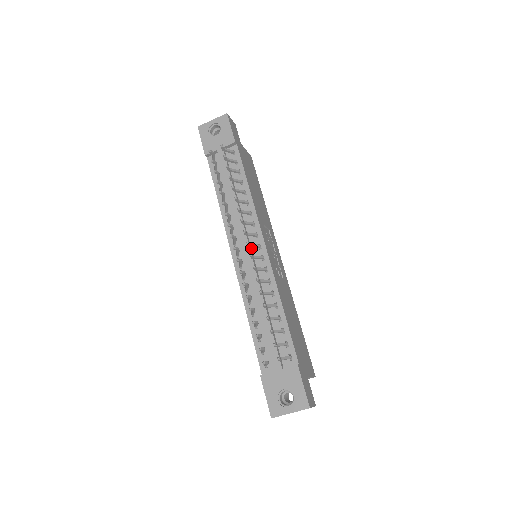
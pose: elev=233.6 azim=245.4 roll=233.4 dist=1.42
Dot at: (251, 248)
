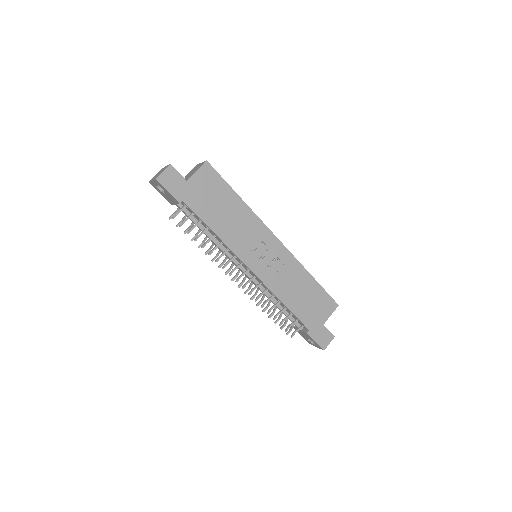
Dot at: (245, 268)
